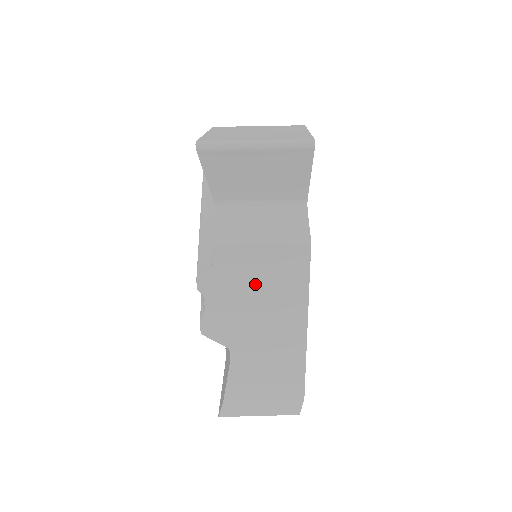
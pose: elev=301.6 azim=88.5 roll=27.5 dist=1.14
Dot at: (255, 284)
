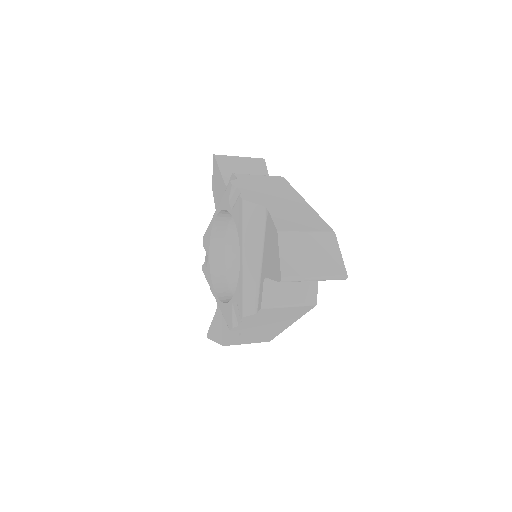
Dot at: (264, 185)
